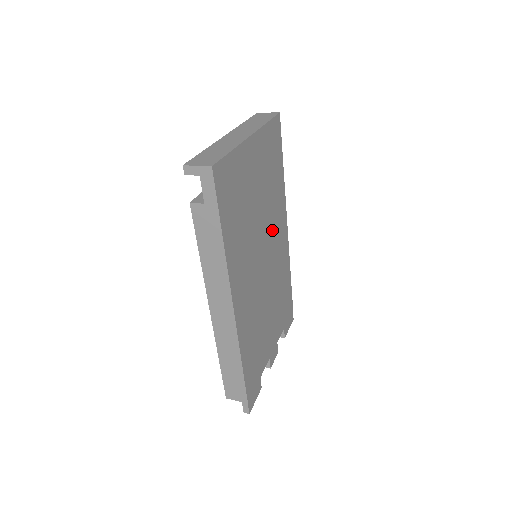
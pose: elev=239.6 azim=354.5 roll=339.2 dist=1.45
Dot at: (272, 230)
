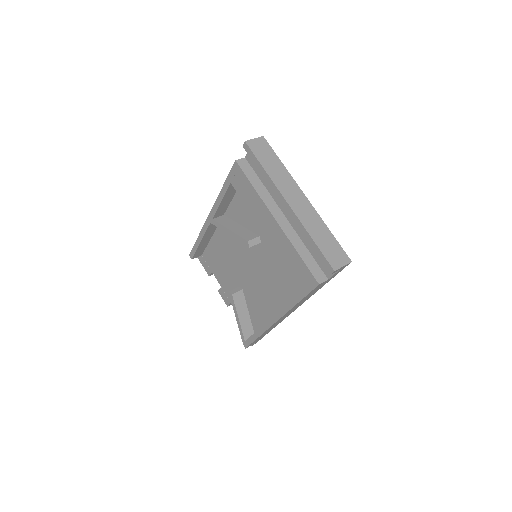
Dot at: occluded
